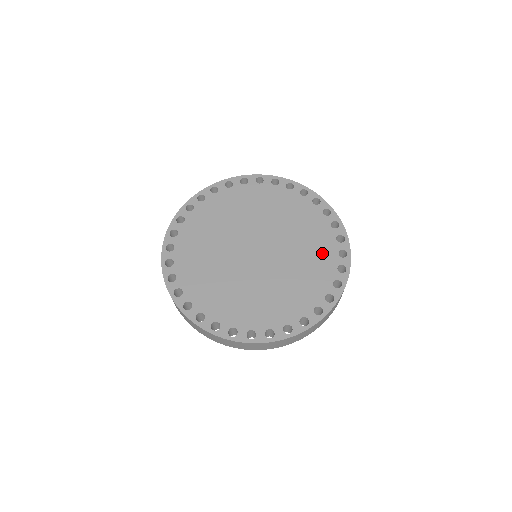
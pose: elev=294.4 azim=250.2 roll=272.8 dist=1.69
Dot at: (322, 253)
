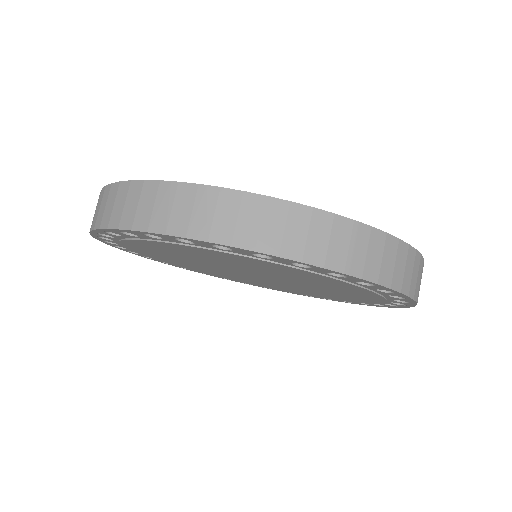
Dot at: occluded
